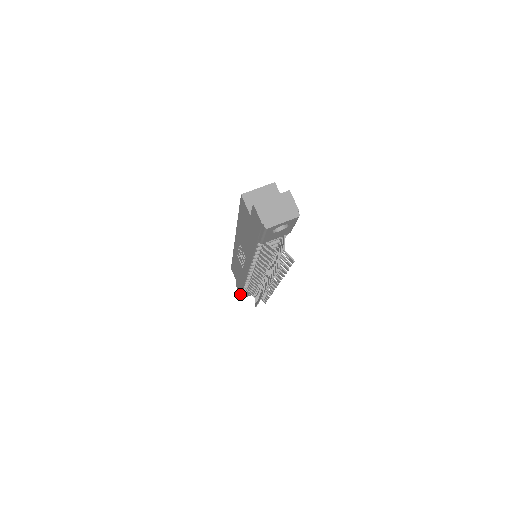
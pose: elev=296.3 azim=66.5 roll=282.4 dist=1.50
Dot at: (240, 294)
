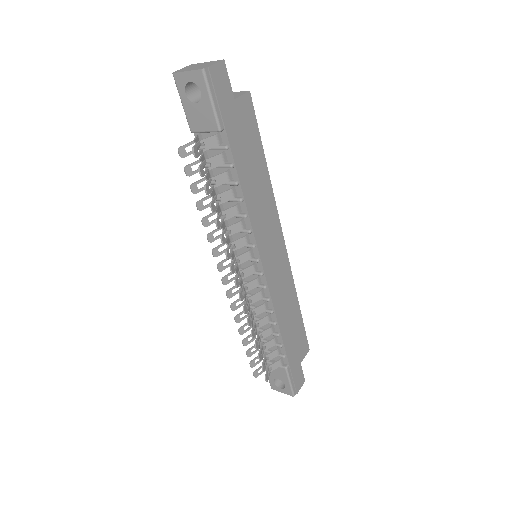
Dot at: occluded
